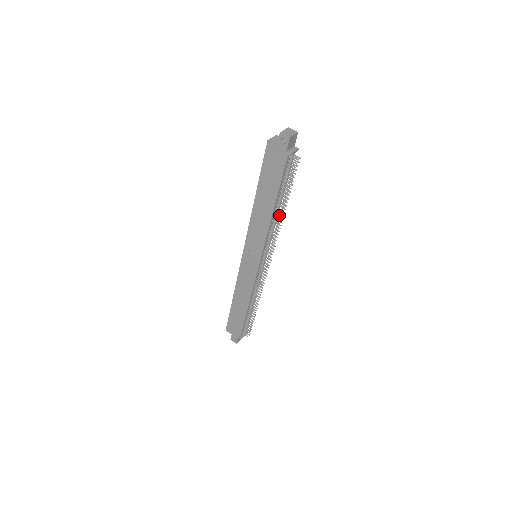
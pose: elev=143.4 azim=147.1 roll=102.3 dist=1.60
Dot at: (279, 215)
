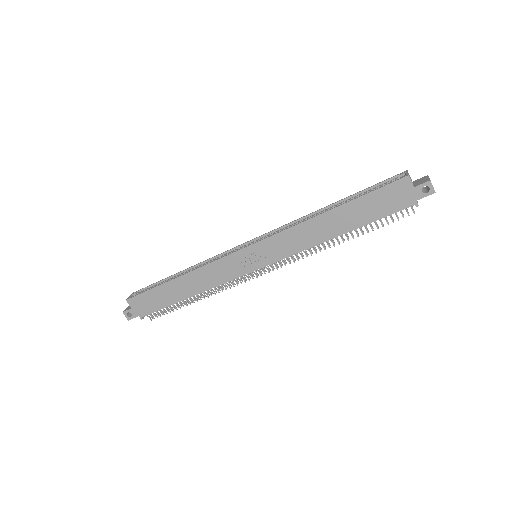
Dot at: (333, 241)
